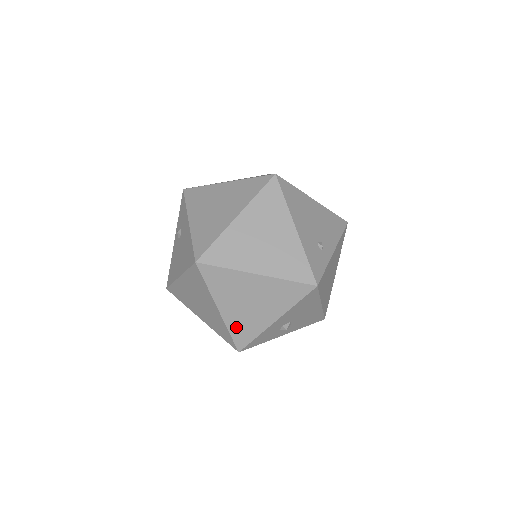
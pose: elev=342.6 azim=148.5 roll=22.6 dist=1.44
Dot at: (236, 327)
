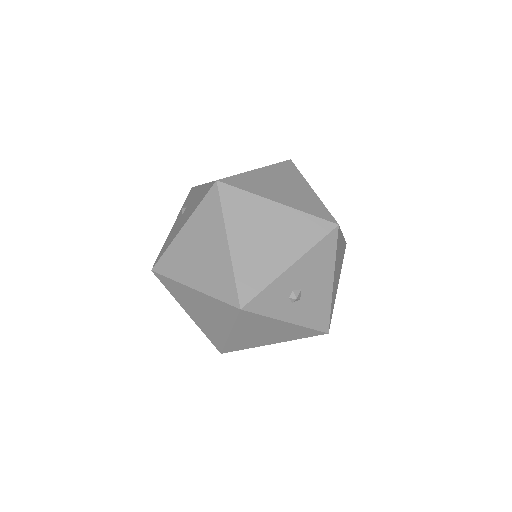
Dot at: (244, 270)
